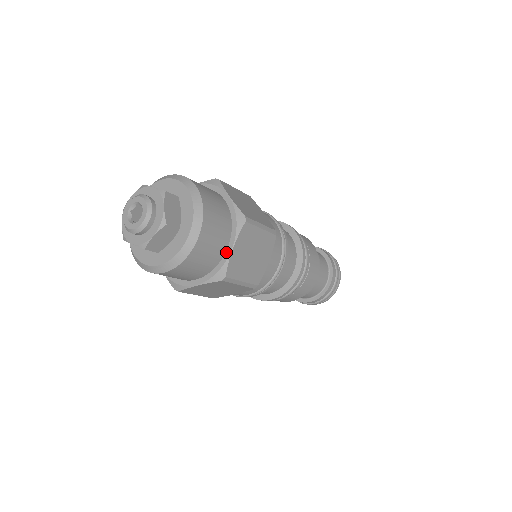
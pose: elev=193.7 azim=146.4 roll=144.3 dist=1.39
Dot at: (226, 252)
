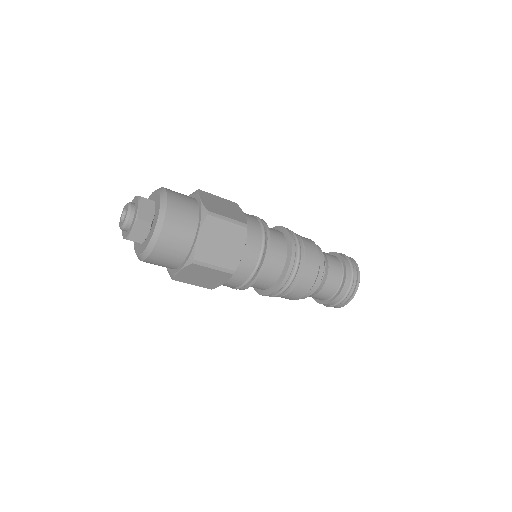
Dot at: (199, 204)
